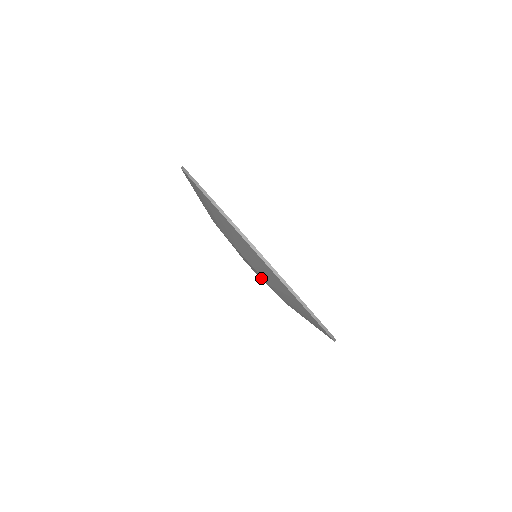
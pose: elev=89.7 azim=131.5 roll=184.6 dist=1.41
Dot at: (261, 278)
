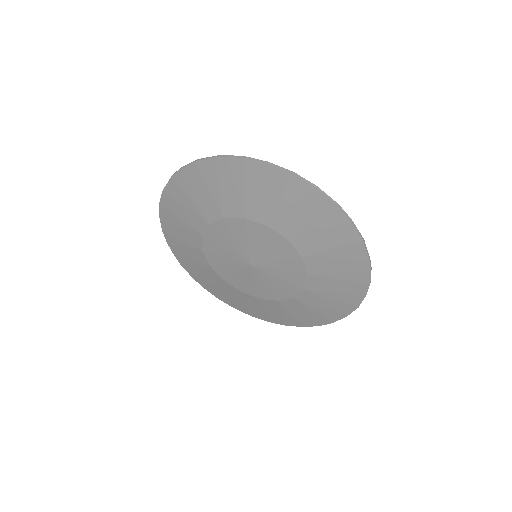
Dot at: (244, 242)
